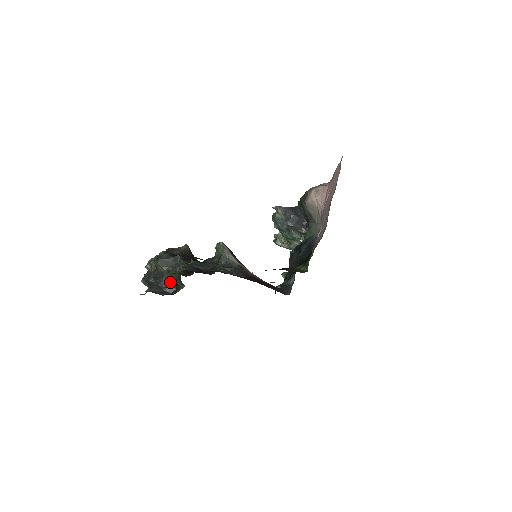
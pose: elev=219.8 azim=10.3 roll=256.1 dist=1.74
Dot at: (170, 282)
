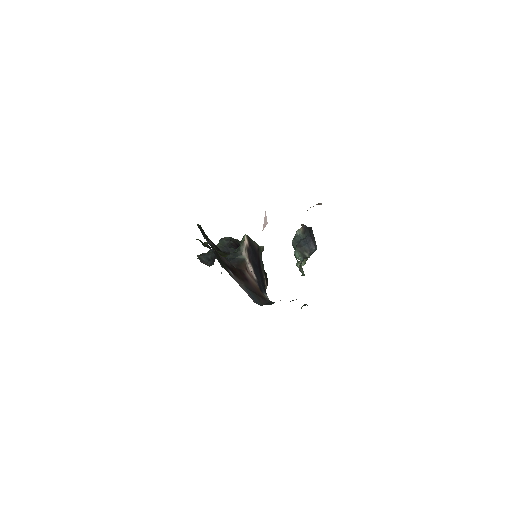
Dot at: (214, 257)
